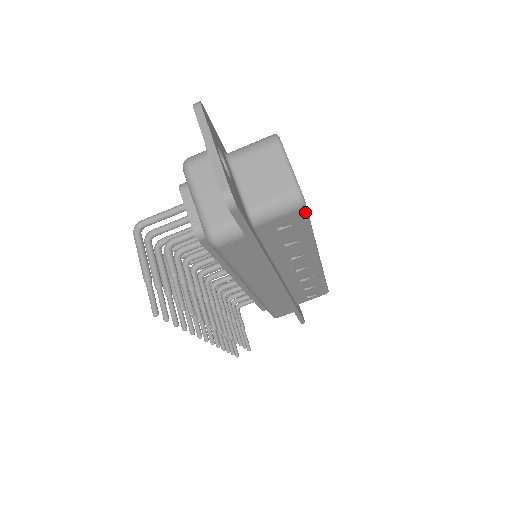
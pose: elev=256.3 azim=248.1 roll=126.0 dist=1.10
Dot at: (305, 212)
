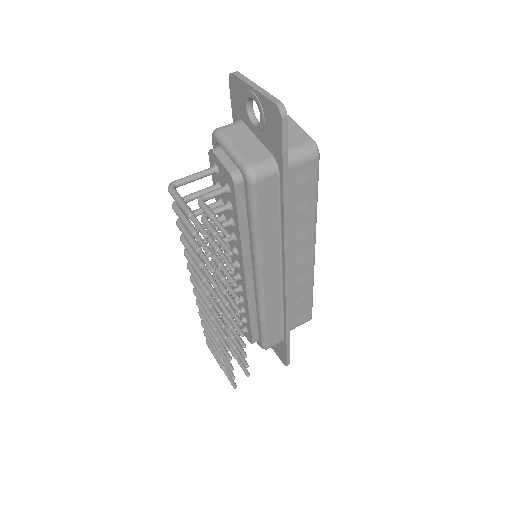
Dot at: (318, 164)
